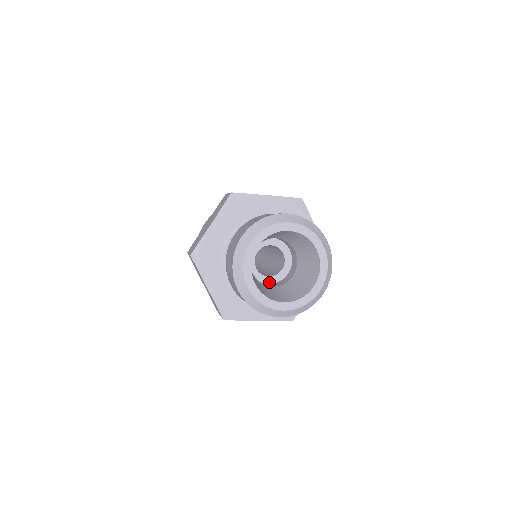
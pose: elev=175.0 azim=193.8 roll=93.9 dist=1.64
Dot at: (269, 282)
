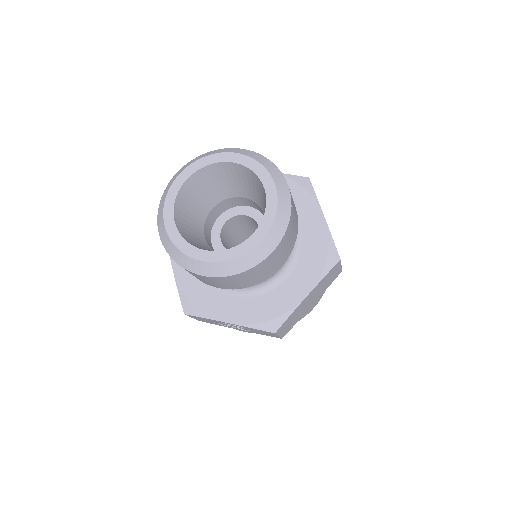
Dot at: occluded
